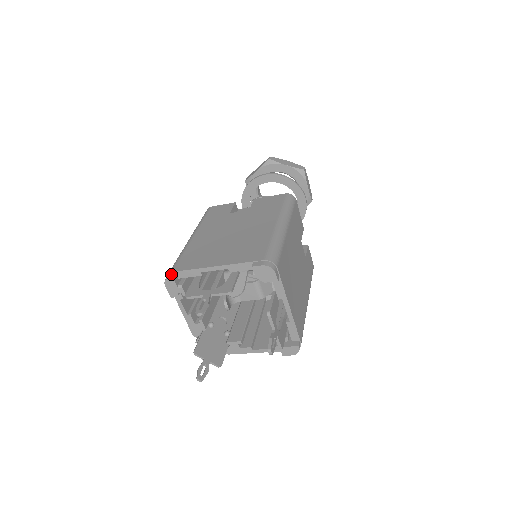
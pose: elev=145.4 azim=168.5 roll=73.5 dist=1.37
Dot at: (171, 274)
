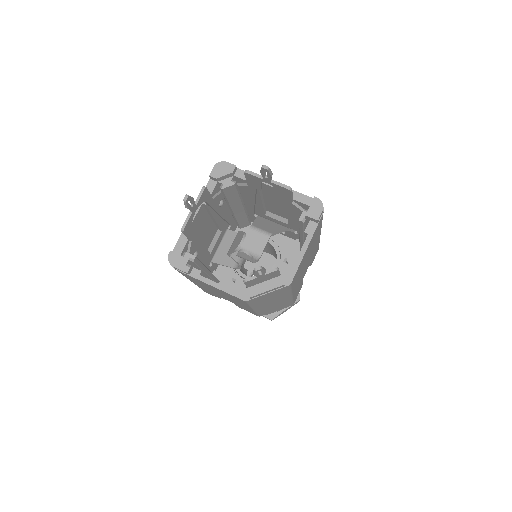
Dot at: (170, 255)
